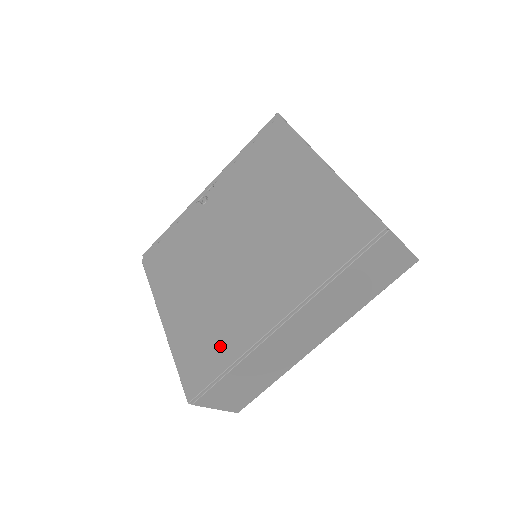
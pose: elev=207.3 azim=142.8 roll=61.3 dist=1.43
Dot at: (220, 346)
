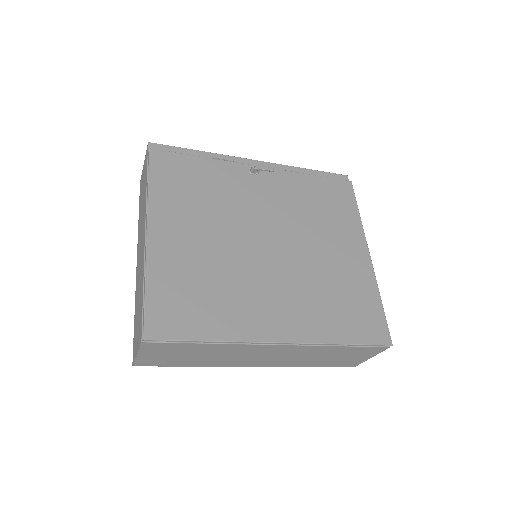
Dot at: (210, 314)
